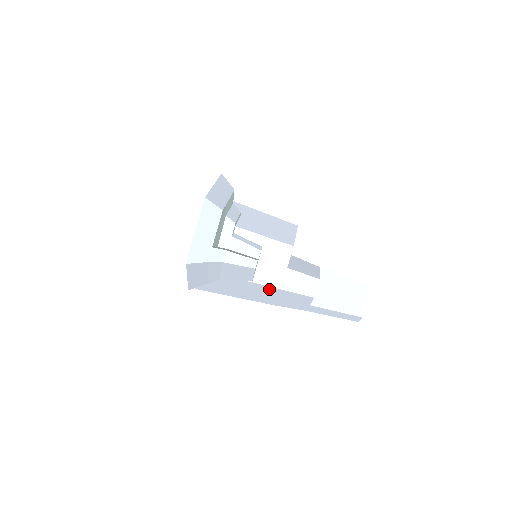
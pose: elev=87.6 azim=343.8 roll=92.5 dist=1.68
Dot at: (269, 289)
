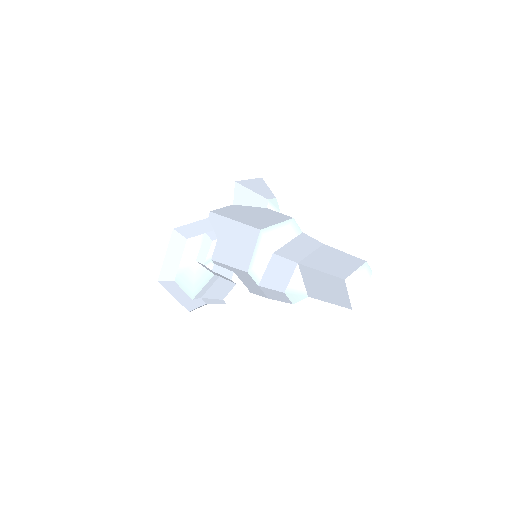
Dot at: occluded
